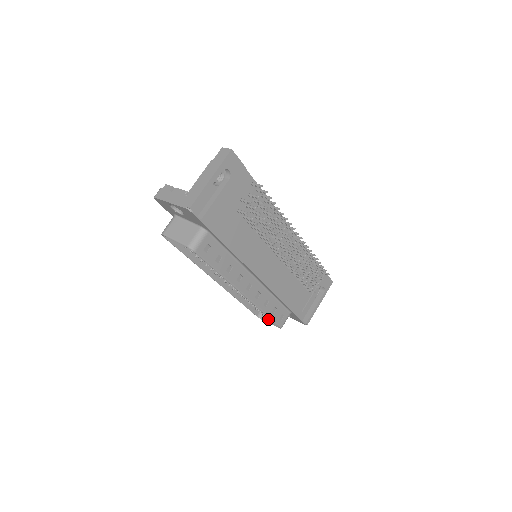
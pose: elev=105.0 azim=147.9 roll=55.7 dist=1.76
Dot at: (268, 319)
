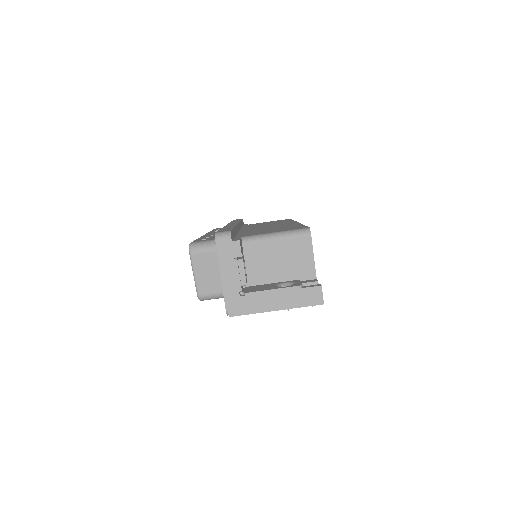
Dot at: occluded
